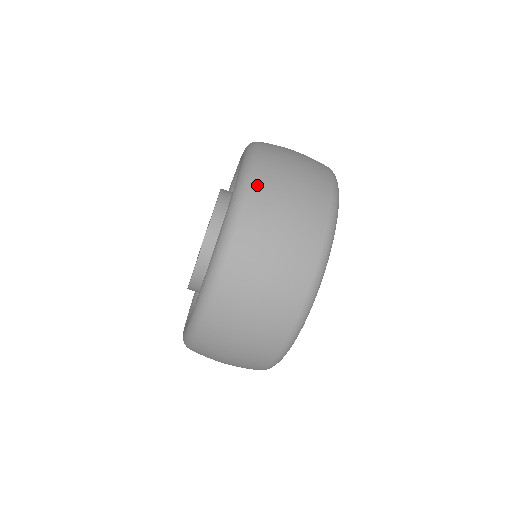
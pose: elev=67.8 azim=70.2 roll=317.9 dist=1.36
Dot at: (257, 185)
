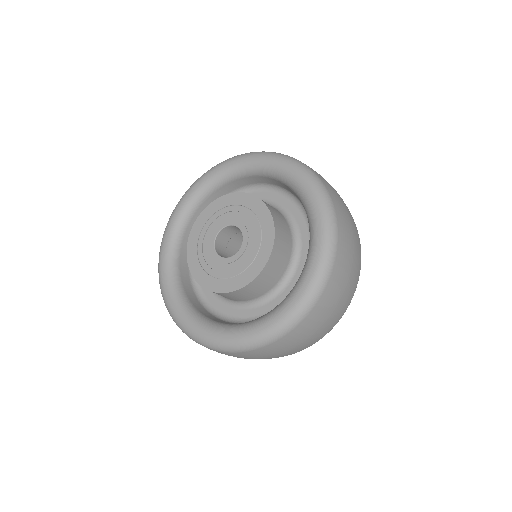
Dot at: (316, 311)
